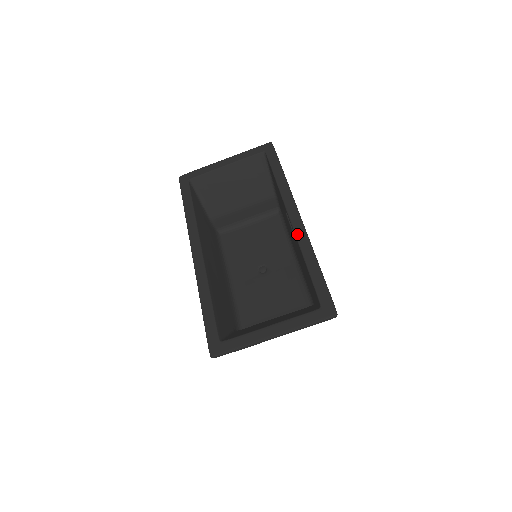
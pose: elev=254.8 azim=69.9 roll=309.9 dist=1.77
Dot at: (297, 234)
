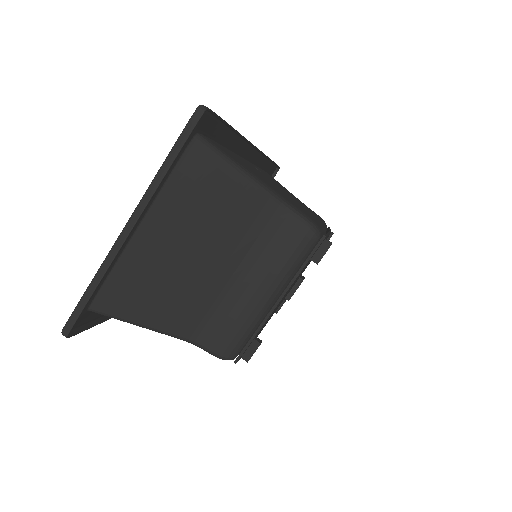
Dot at: (238, 154)
